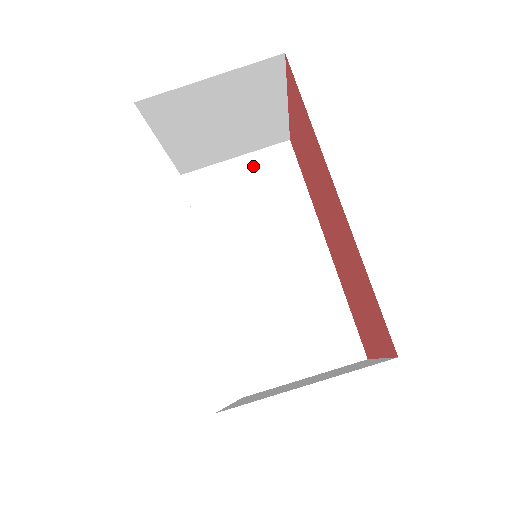
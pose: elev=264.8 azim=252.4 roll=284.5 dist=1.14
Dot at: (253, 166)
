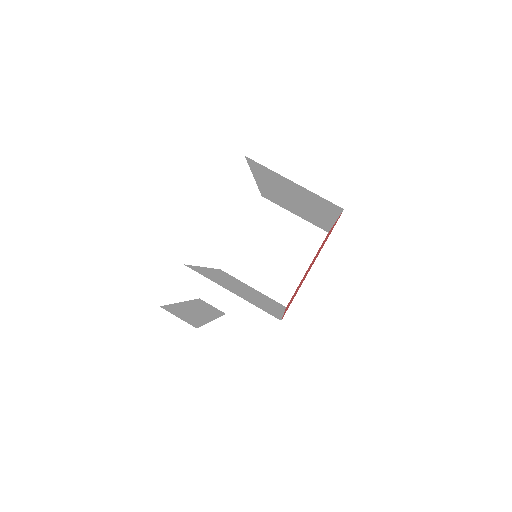
Dot at: (261, 293)
